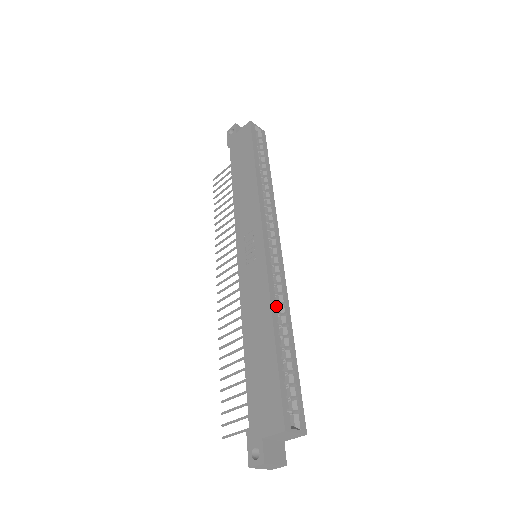
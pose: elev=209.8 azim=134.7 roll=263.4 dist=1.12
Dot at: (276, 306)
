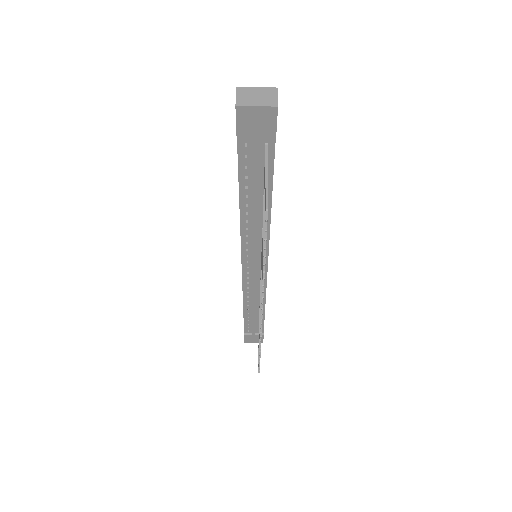
Dot at: occluded
